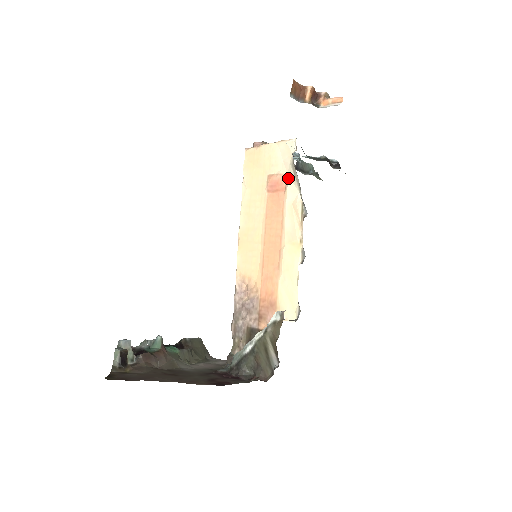
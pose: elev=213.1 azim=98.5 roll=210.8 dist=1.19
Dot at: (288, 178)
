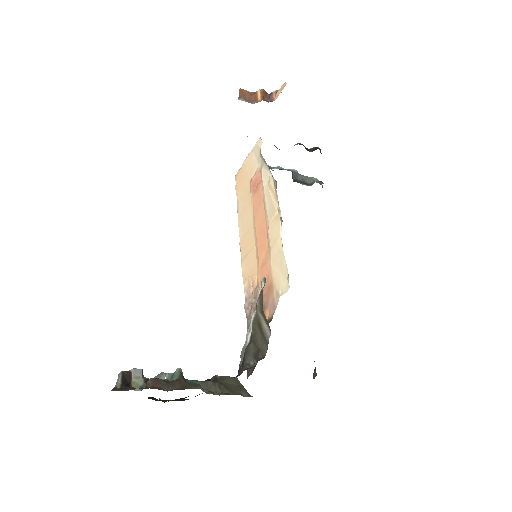
Dot at: (261, 169)
